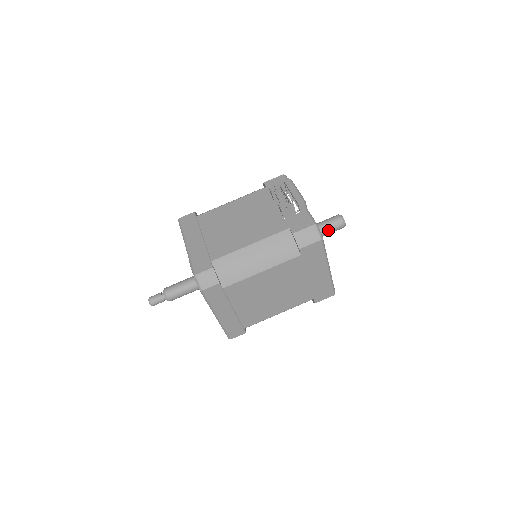
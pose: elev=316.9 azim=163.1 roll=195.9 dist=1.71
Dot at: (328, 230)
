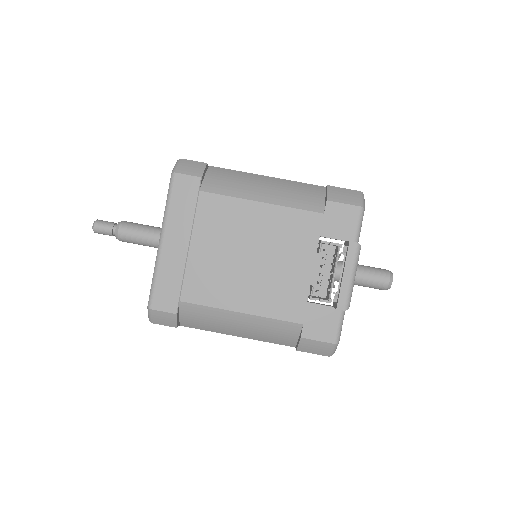
Dot at: (362, 285)
